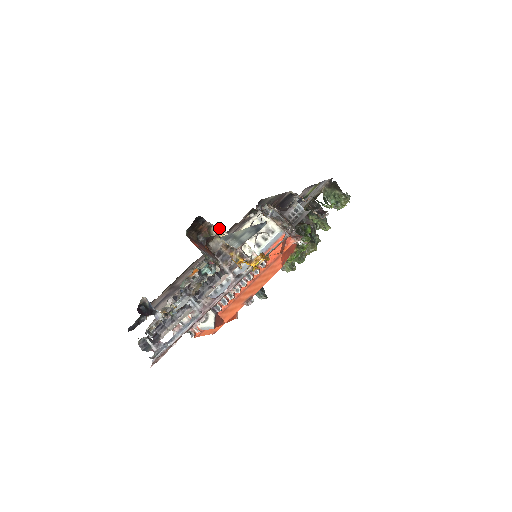
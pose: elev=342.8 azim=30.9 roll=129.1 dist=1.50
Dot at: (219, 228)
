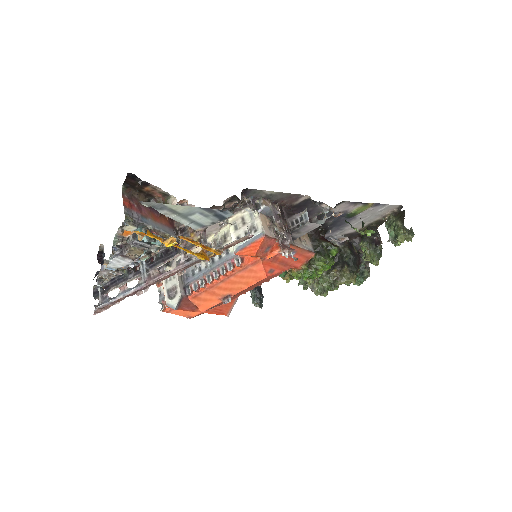
Dot at: (186, 202)
